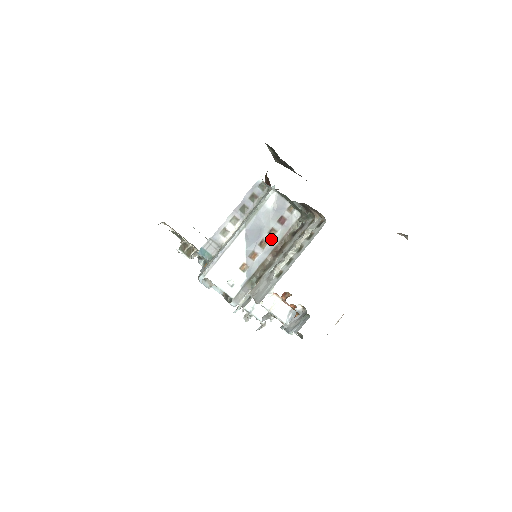
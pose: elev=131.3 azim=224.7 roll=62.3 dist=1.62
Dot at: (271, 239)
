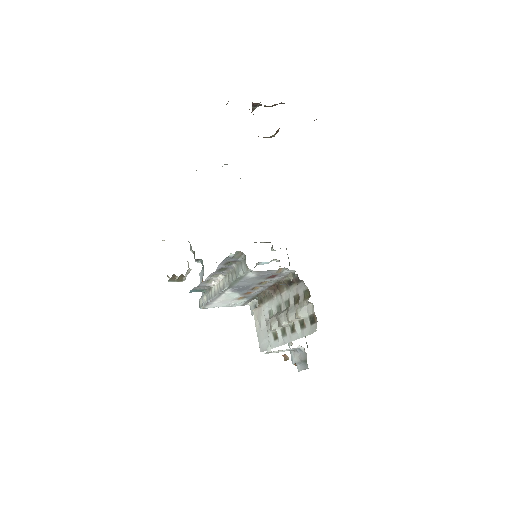
Dot at: (264, 285)
